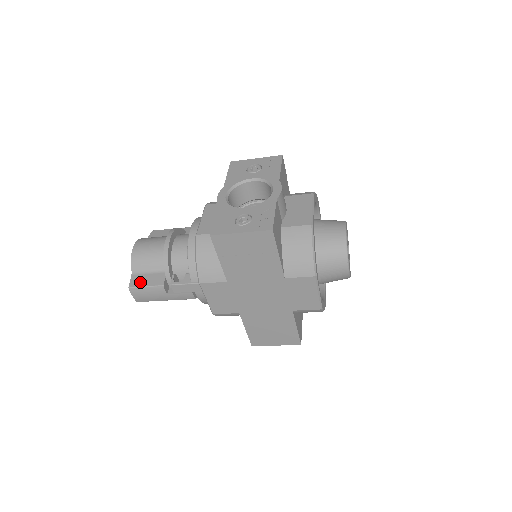
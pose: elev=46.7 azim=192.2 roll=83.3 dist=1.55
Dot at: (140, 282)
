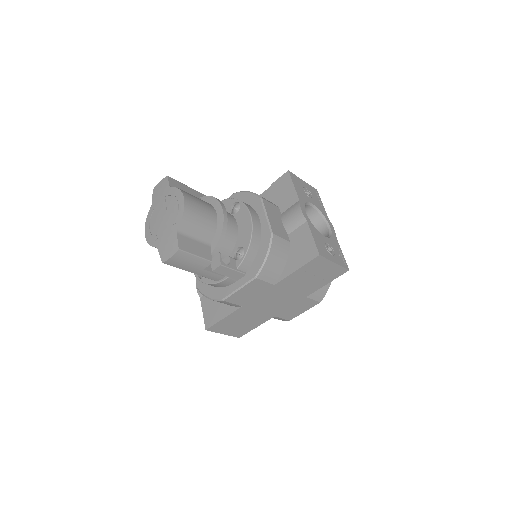
Dot at: (189, 247)
